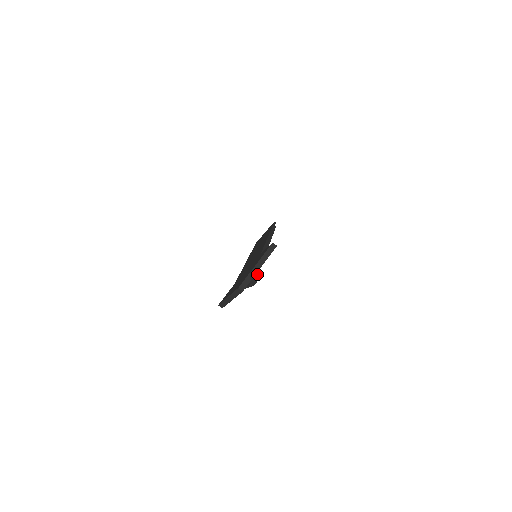
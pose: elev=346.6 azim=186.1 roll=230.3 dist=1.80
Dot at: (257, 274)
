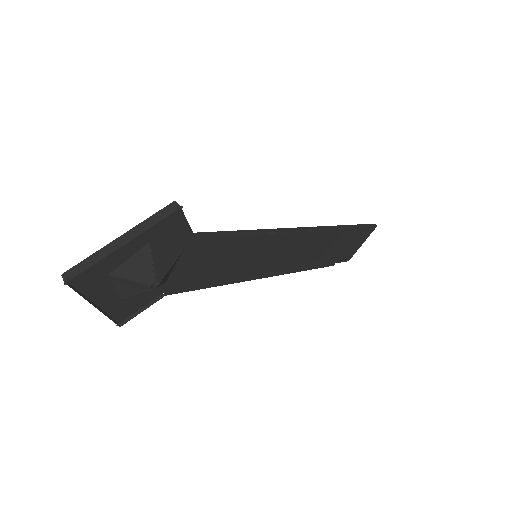
Dot at: (150, 264)
